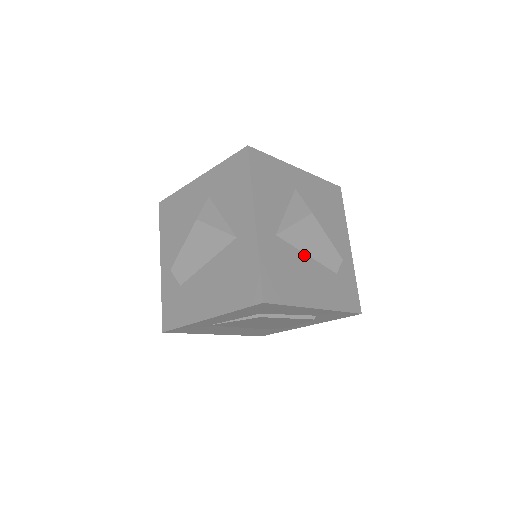
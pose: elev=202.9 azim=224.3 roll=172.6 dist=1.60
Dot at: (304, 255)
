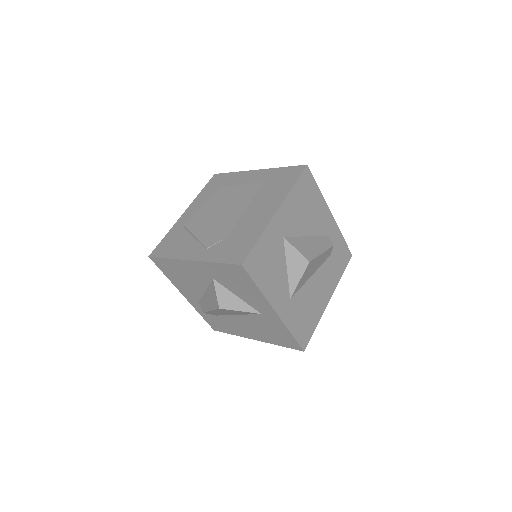
Dot at: (309, 280)
